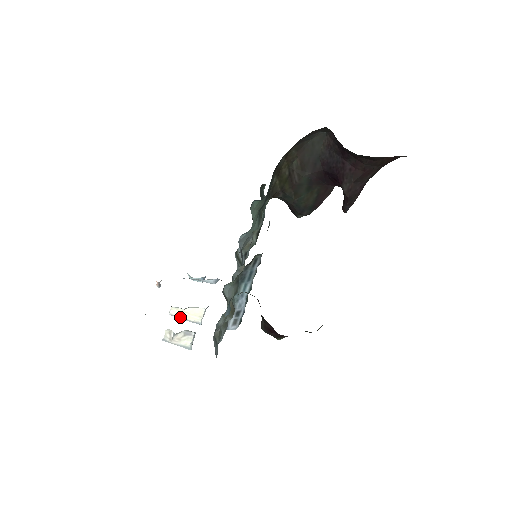
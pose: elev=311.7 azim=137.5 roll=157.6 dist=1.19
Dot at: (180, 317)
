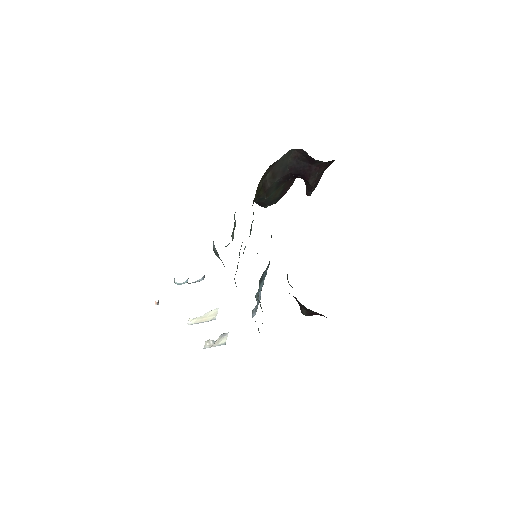
Dot at: occluded
